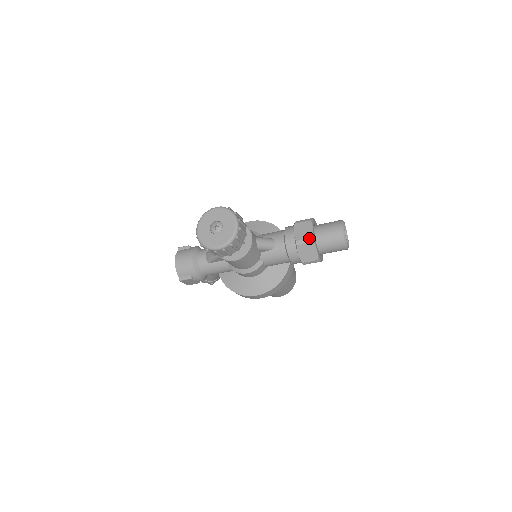
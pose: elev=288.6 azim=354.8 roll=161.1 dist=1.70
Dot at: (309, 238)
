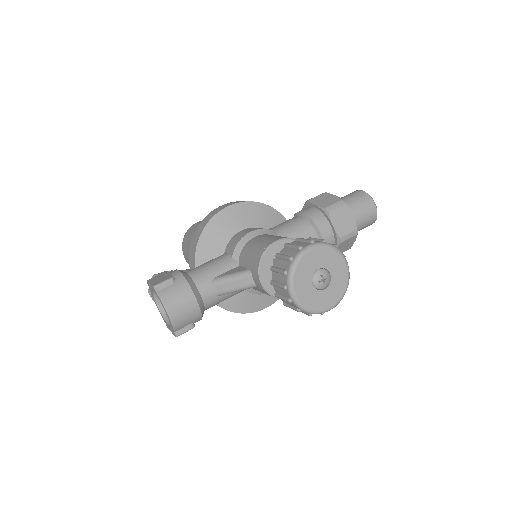
Dot at: (354, 230)
